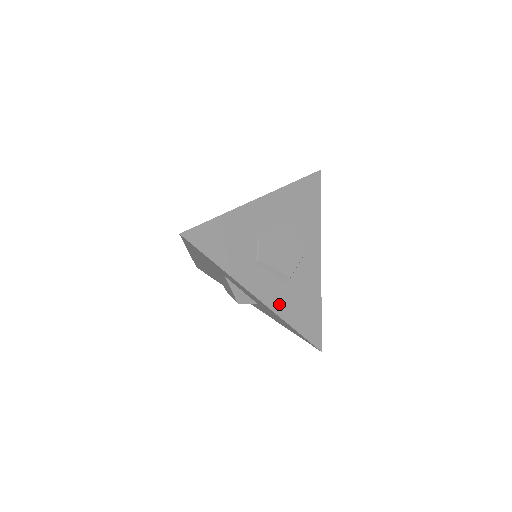
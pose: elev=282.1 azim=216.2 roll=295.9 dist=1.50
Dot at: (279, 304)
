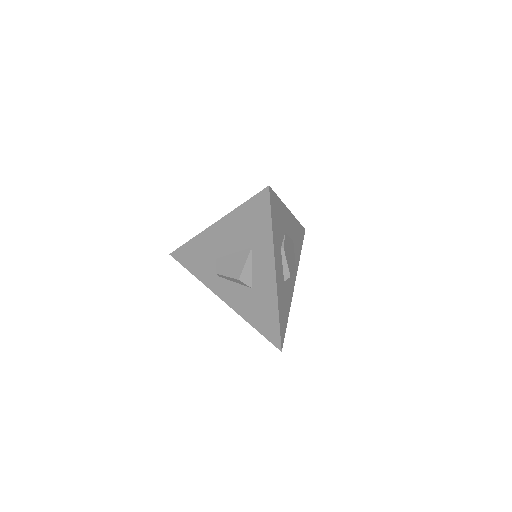
Dot at: (279, 290)
